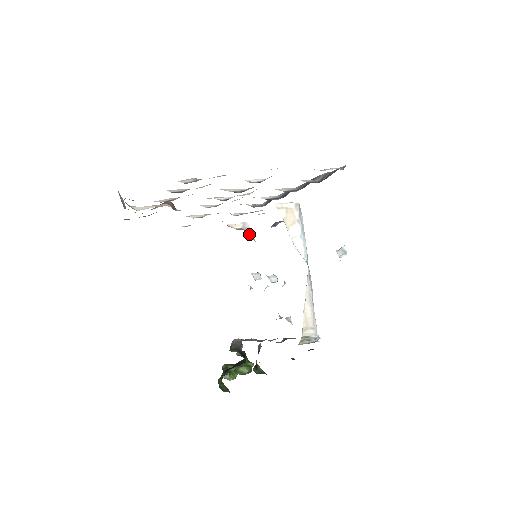
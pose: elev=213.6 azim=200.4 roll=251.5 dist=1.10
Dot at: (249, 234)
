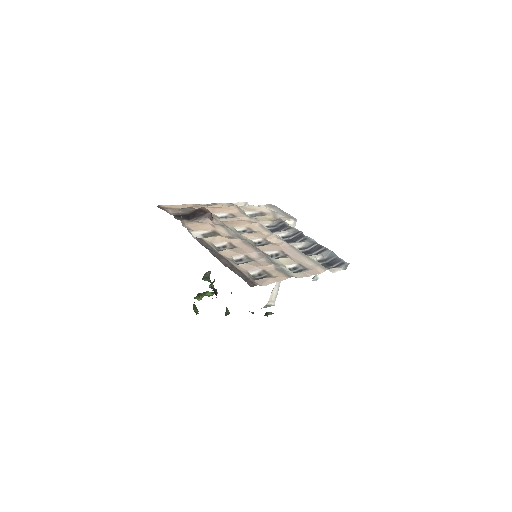
Dot at: occluded
